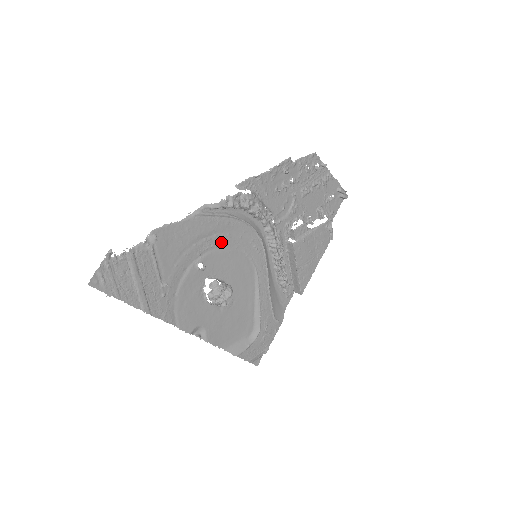
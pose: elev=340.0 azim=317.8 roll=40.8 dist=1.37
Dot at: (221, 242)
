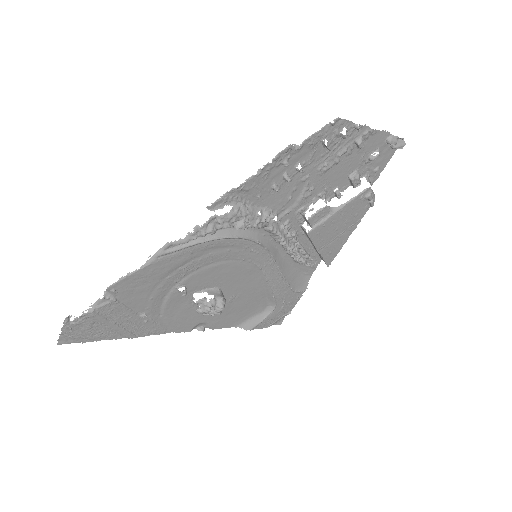
Dot at: (202, 263)
